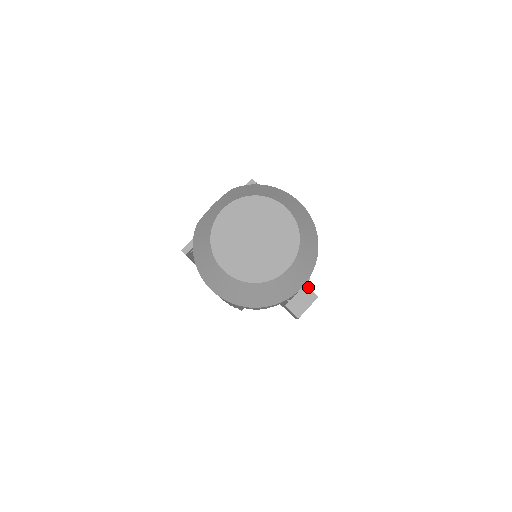
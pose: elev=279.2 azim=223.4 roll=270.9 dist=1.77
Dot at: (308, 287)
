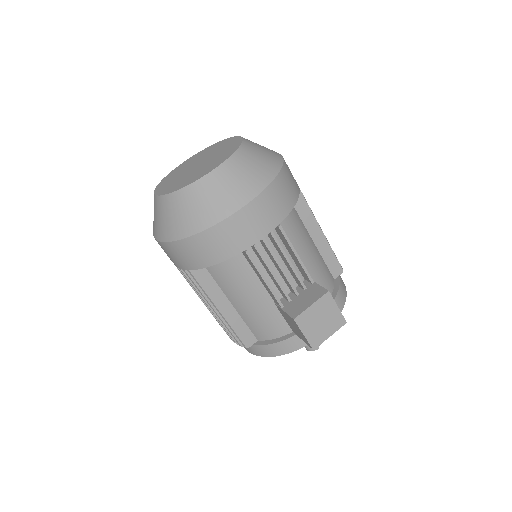
Dot at: (318, 284)
